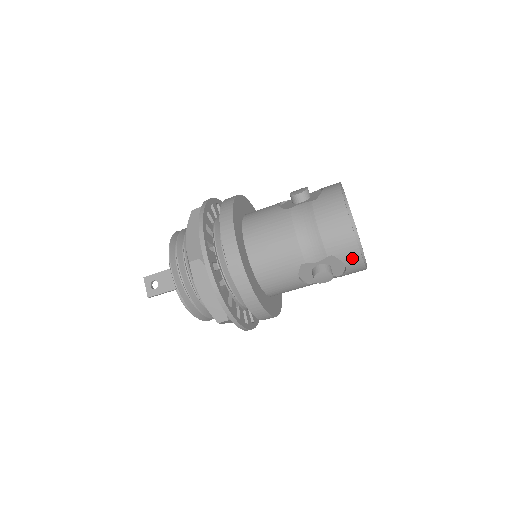
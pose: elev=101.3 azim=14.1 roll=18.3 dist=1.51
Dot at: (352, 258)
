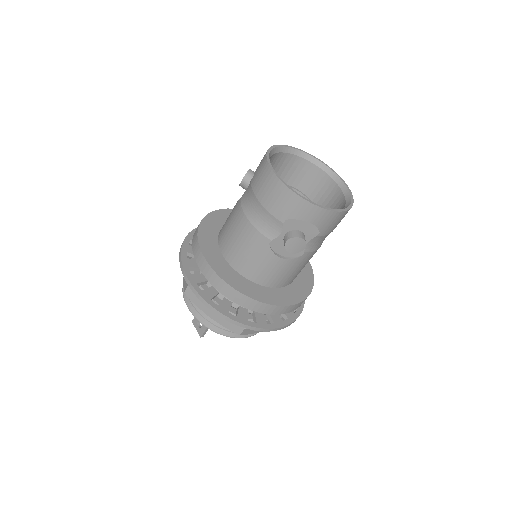
Dot at: (306, 211)
